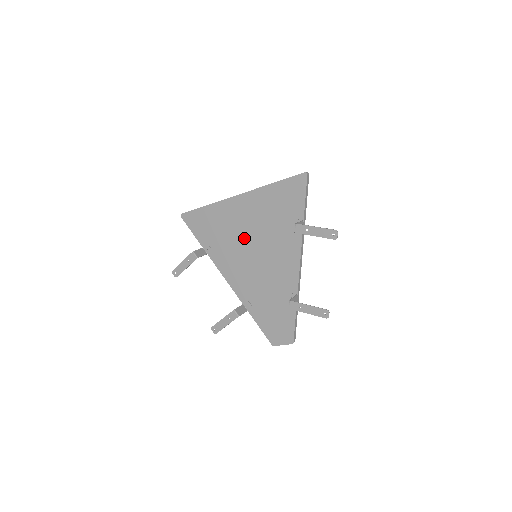
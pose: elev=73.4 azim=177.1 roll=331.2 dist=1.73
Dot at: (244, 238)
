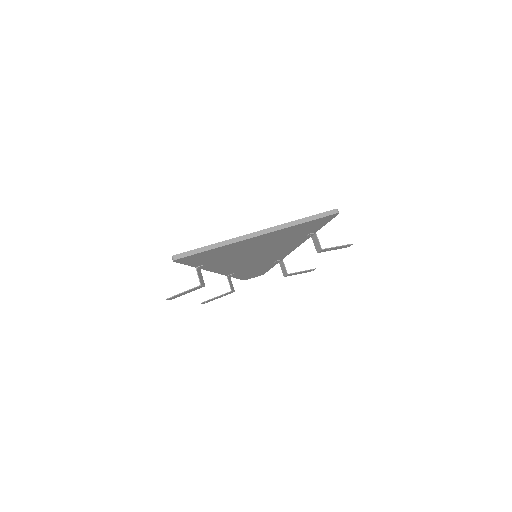
Dot at: (249, 252)
